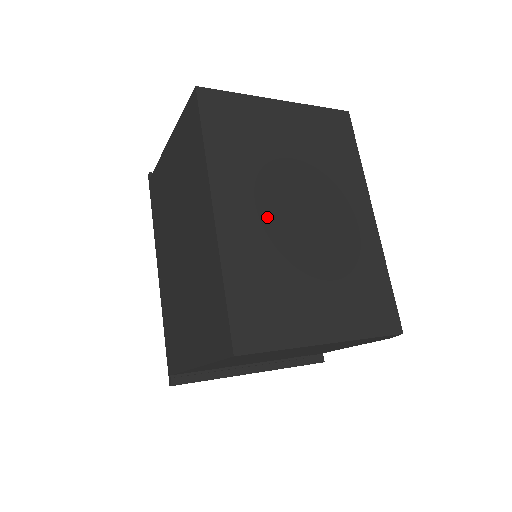
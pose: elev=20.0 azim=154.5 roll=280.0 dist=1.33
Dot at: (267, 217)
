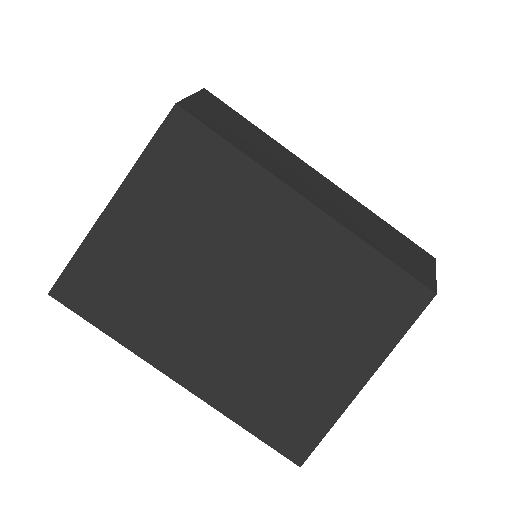
Dot at: (219, 337)
